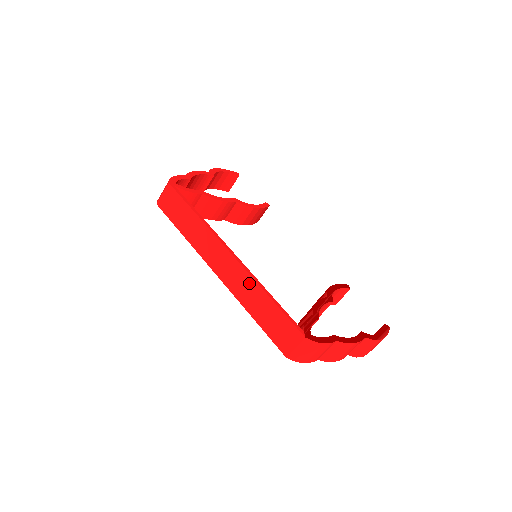
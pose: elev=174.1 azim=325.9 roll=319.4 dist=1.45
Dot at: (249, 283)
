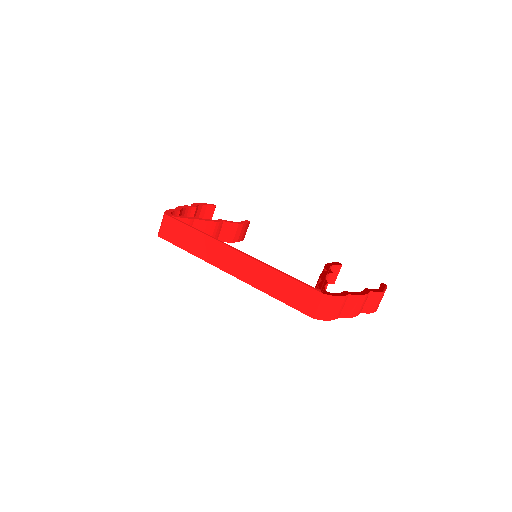
Dot at: (261, 269)
